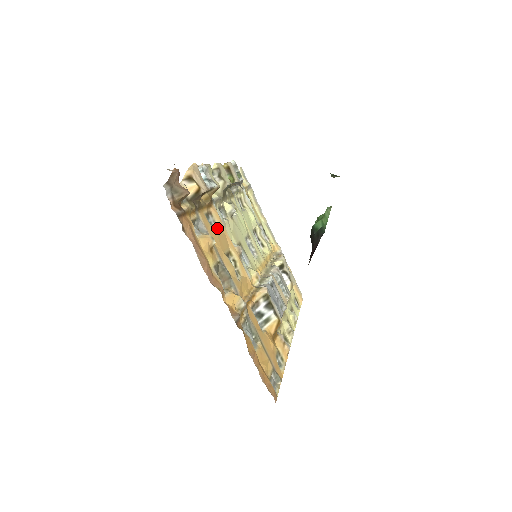
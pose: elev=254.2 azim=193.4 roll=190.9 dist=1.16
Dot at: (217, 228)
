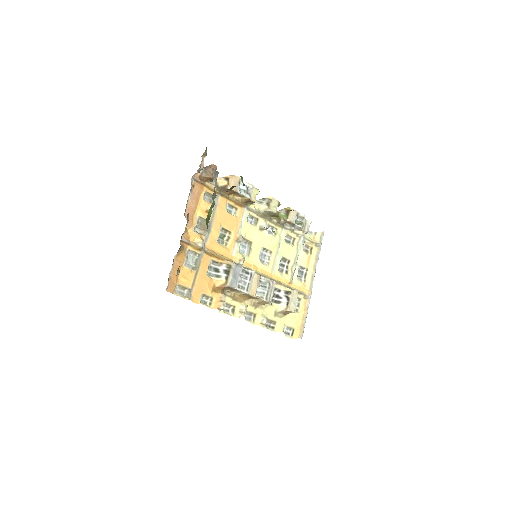
Dot at: (231, 214)
